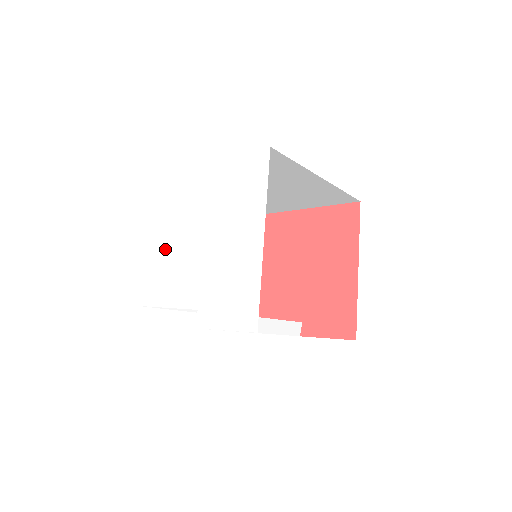
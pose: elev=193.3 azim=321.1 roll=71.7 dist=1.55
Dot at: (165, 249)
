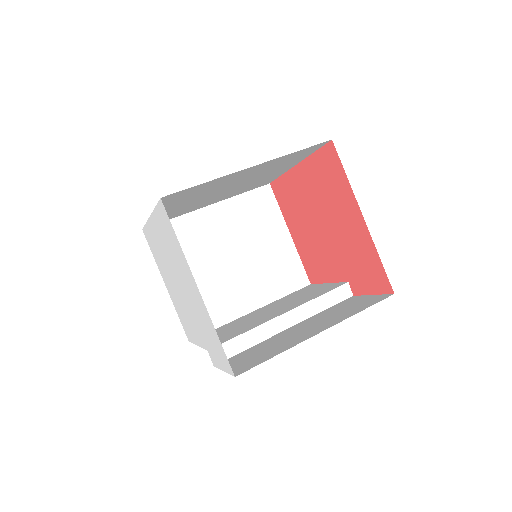
Dot at: (174, 295)
